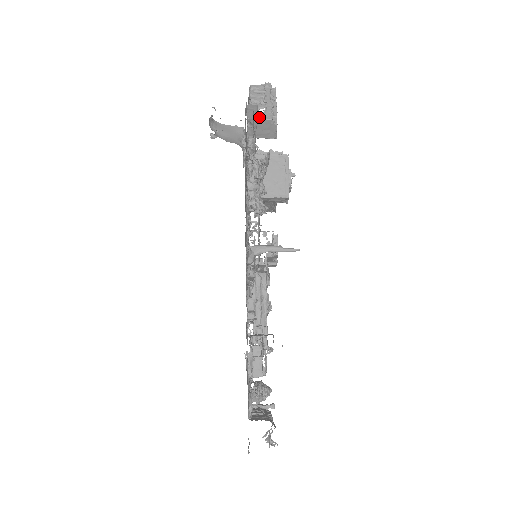
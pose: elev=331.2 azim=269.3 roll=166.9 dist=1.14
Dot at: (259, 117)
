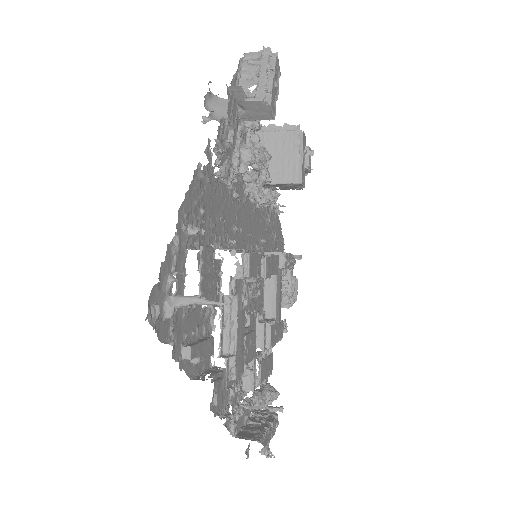
Dot at: (248, 98)
